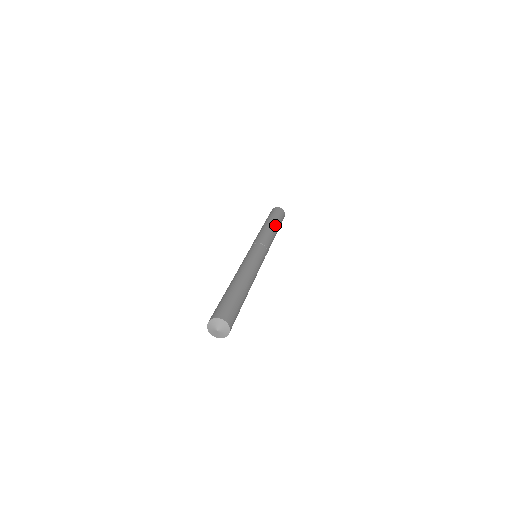
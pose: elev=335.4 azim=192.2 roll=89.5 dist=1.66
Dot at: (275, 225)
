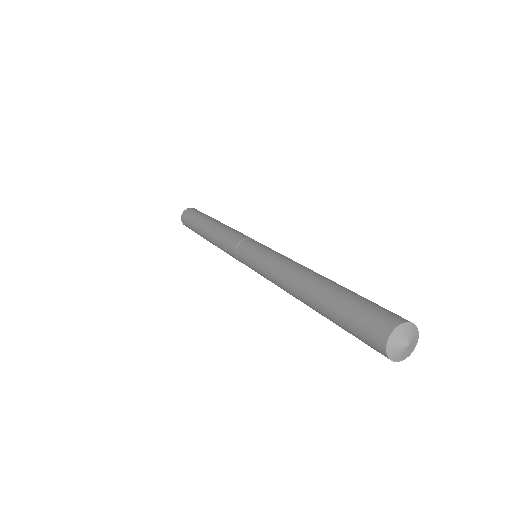
Dot at: occluded
